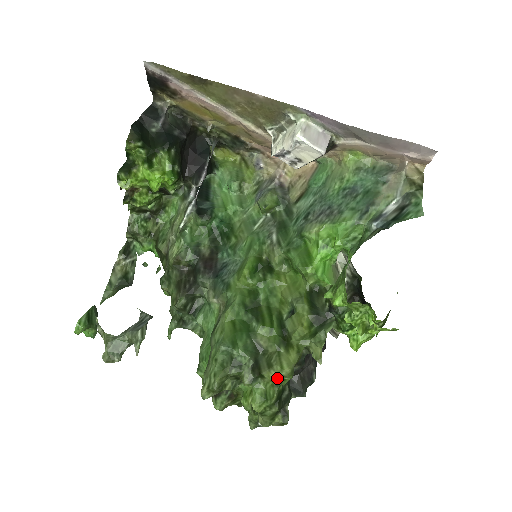
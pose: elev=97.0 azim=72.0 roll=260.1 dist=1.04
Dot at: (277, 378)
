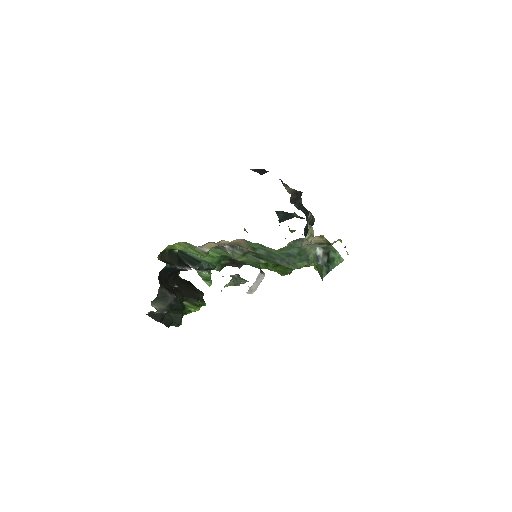
Dot at: occluded
